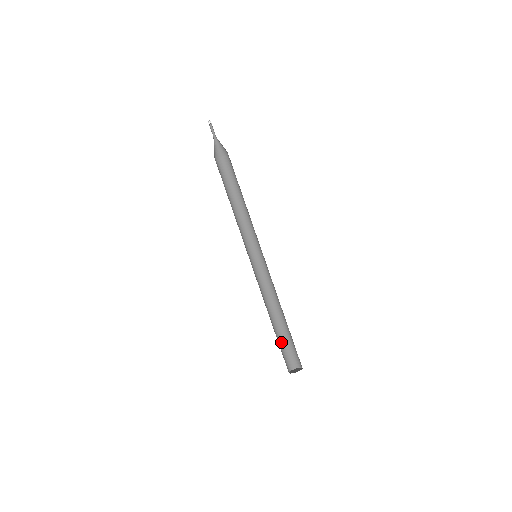
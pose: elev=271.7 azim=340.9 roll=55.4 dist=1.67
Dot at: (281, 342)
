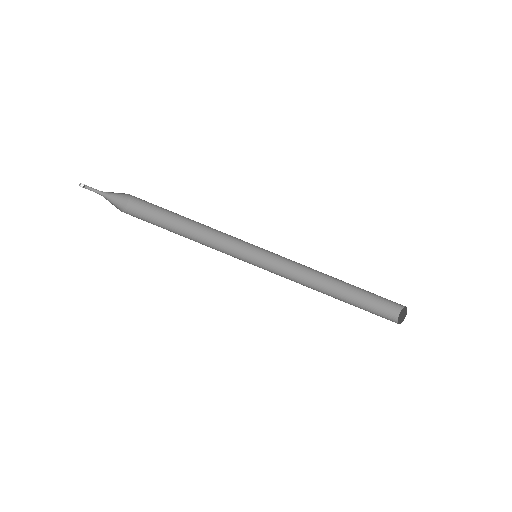
Dot at: (361, 308)
